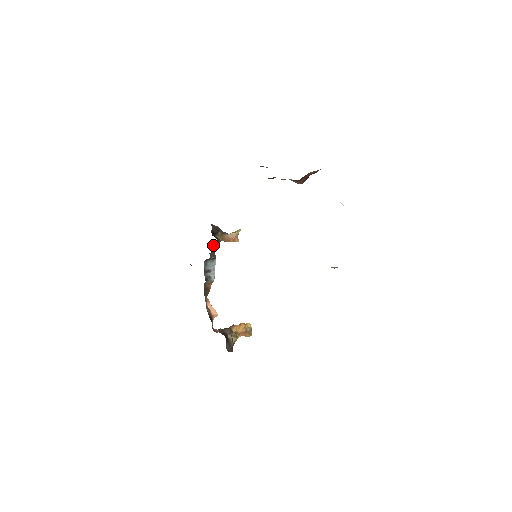
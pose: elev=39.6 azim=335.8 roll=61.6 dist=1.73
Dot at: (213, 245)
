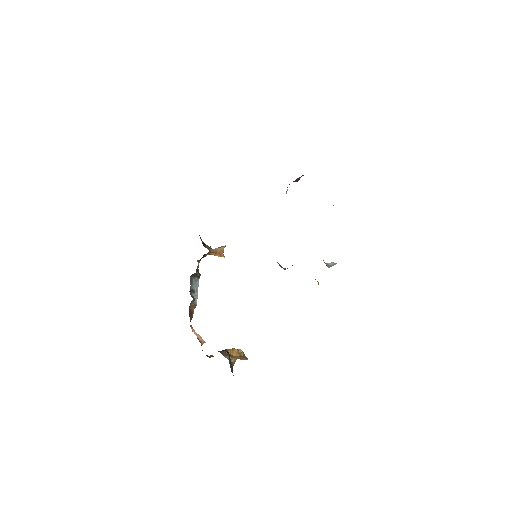
Dot at: occluded
